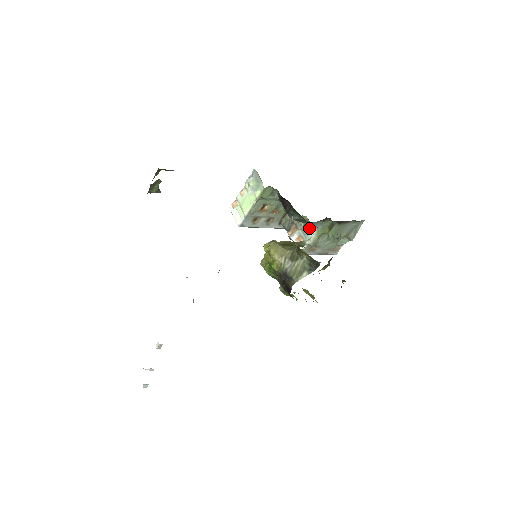
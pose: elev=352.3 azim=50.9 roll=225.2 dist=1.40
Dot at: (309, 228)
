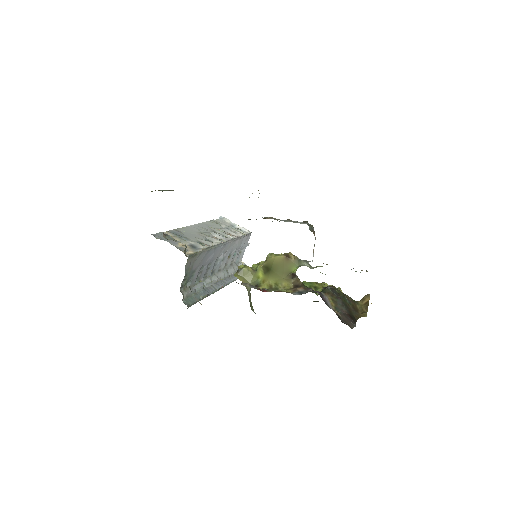
Dot at: occluded
